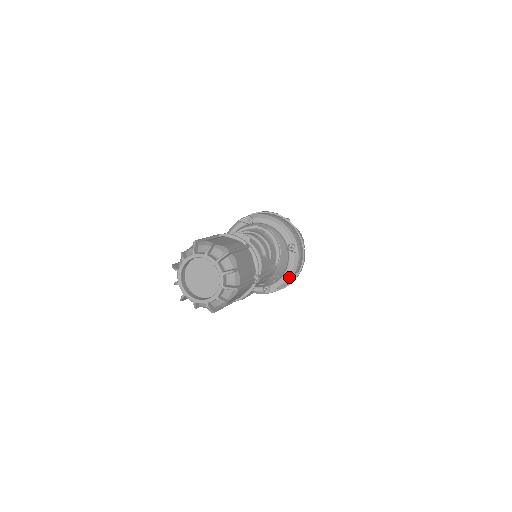
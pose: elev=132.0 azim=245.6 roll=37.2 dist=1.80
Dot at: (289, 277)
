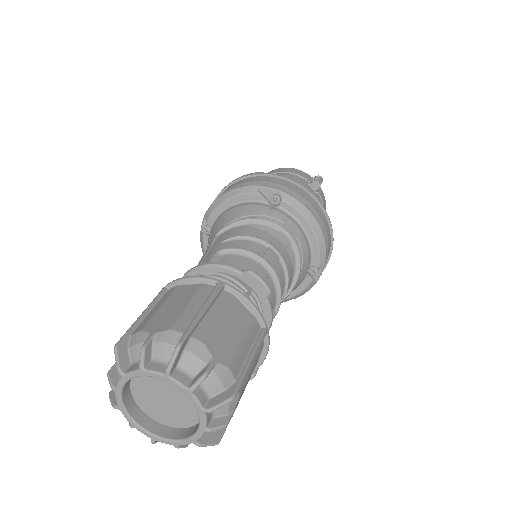
Dot at: (285, 300)
